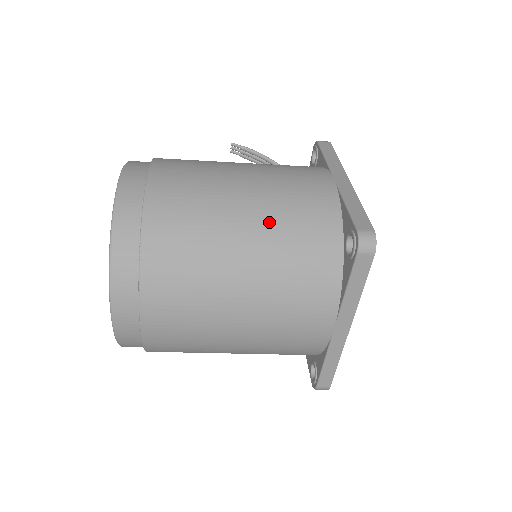
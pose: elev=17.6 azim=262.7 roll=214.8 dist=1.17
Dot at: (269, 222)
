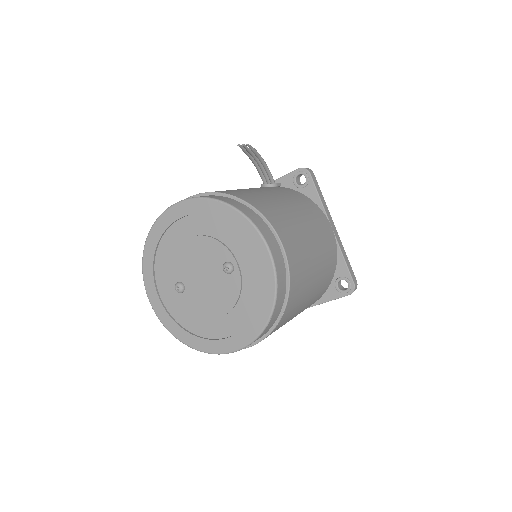
Dot at: (321, 276)
